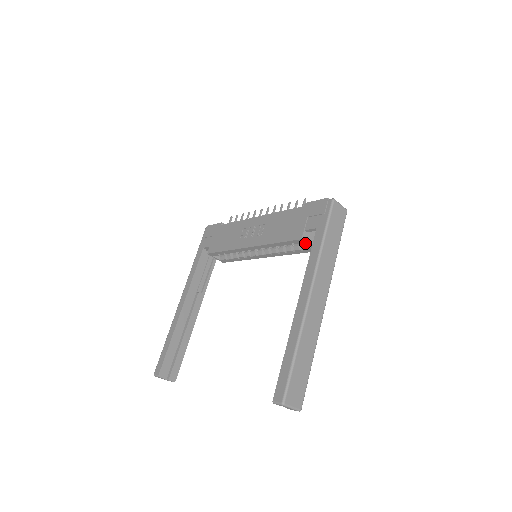
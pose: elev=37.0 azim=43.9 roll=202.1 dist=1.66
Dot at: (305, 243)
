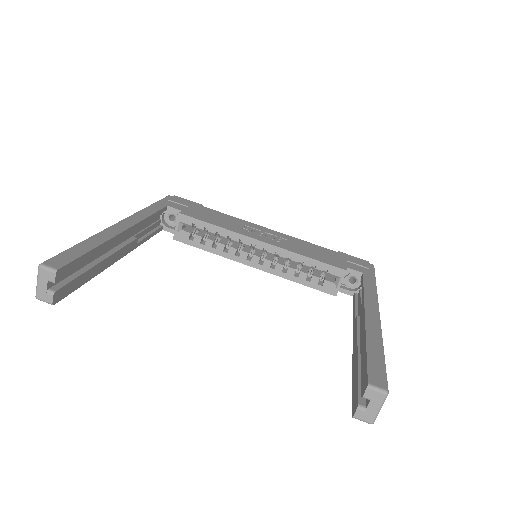
Dot at: (341, 278)
